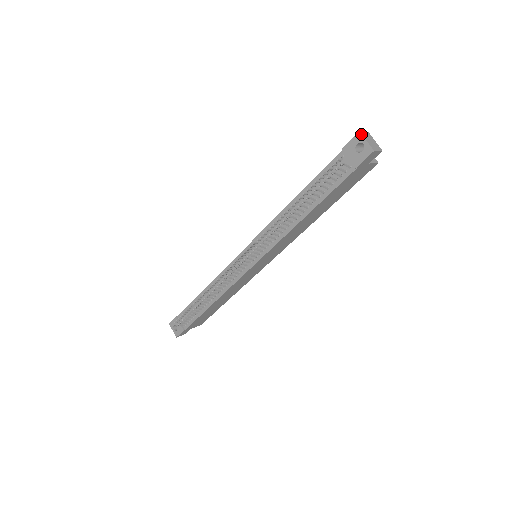
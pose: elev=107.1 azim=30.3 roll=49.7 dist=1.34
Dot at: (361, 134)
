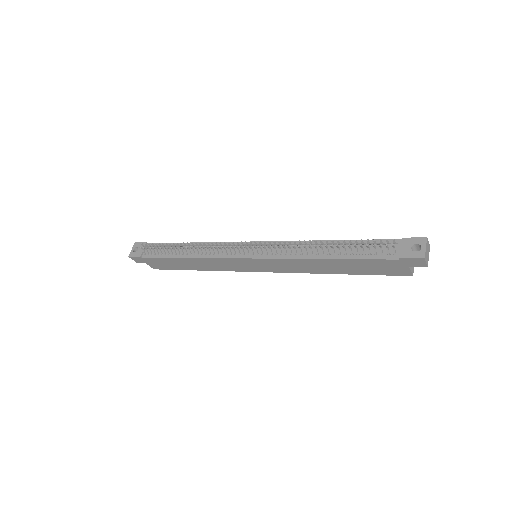
Dot at: (427, 240)
